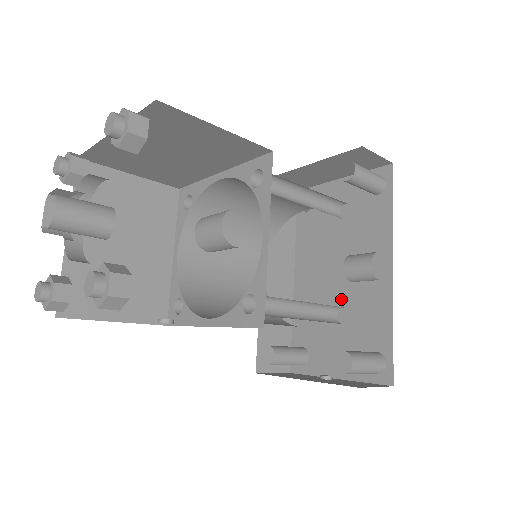
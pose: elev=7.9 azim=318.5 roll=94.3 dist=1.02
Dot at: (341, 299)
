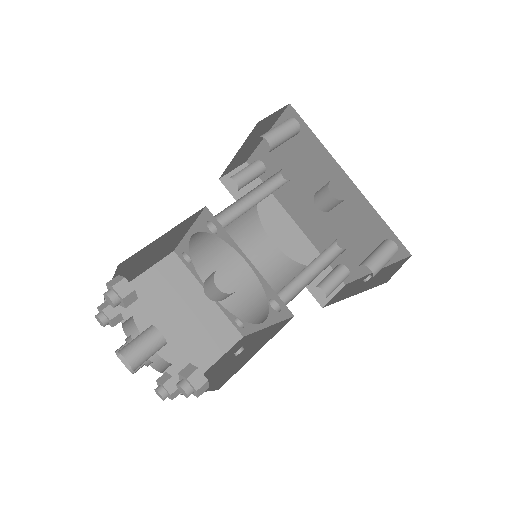
Dot at: (336, 219)
